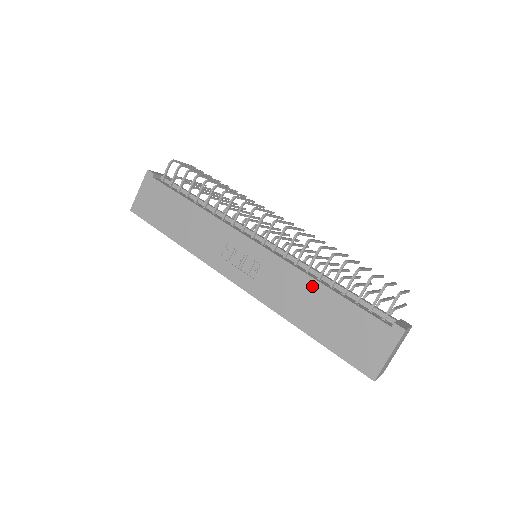
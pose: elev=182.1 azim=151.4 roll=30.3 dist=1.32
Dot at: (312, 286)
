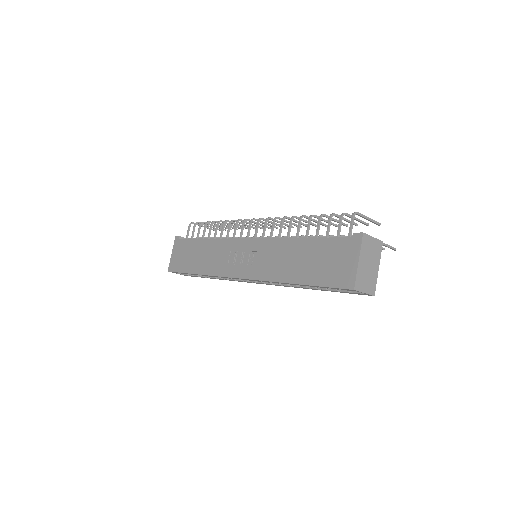
Dot at: (290, 244)
